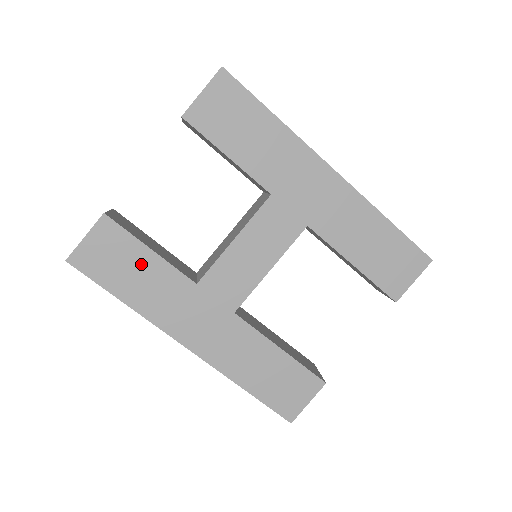
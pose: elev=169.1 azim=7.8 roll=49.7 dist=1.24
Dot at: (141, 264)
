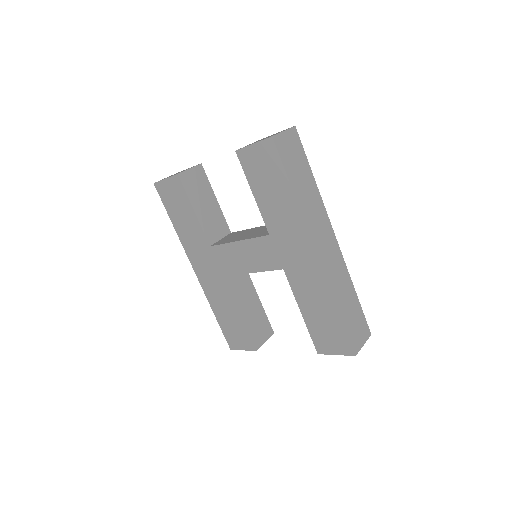
Dot at: (187, 214)
